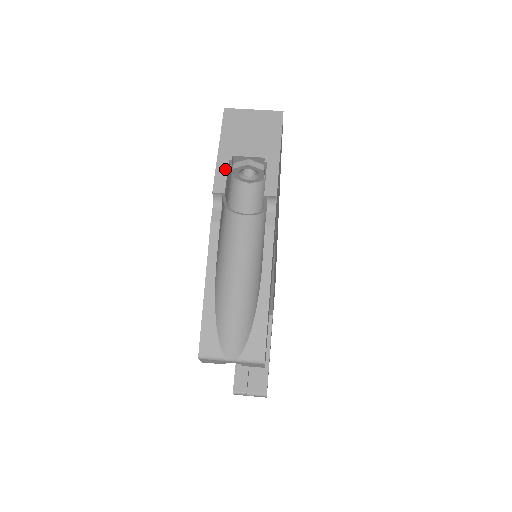
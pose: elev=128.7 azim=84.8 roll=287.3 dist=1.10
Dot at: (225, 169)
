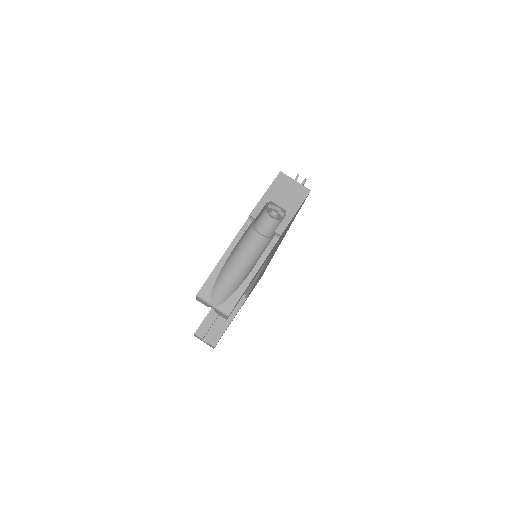
Dot at: (263, 206)
